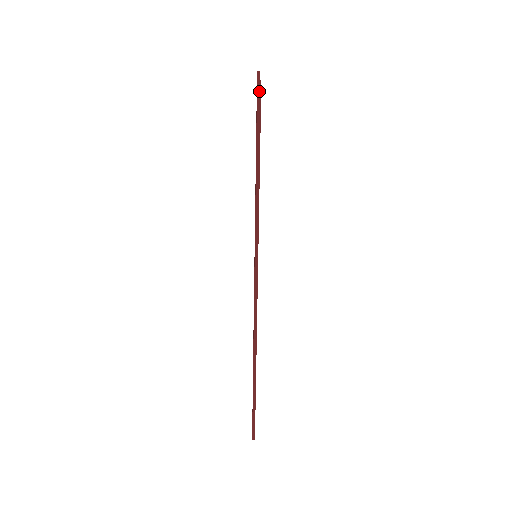
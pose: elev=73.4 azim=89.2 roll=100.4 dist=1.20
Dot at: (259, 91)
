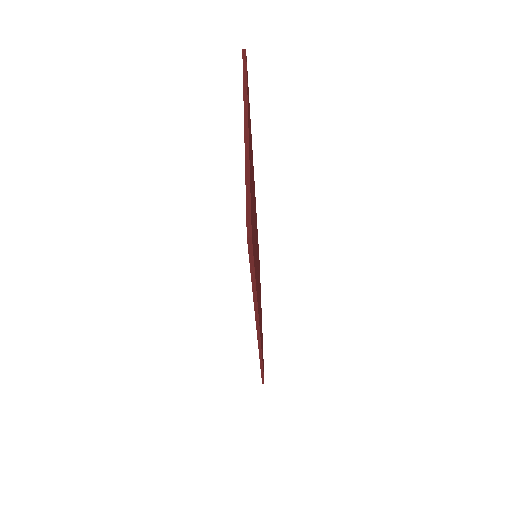
Dot at: (249, 236)
